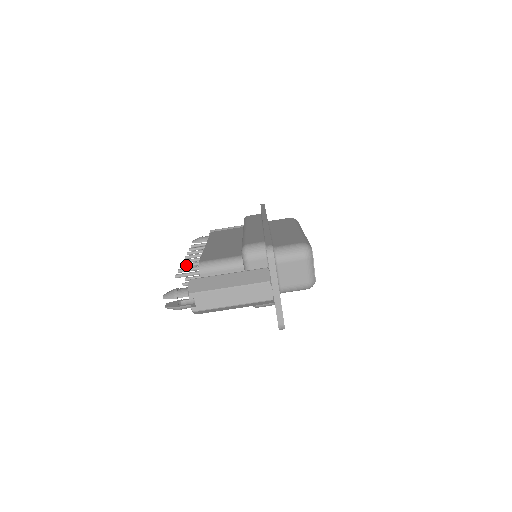
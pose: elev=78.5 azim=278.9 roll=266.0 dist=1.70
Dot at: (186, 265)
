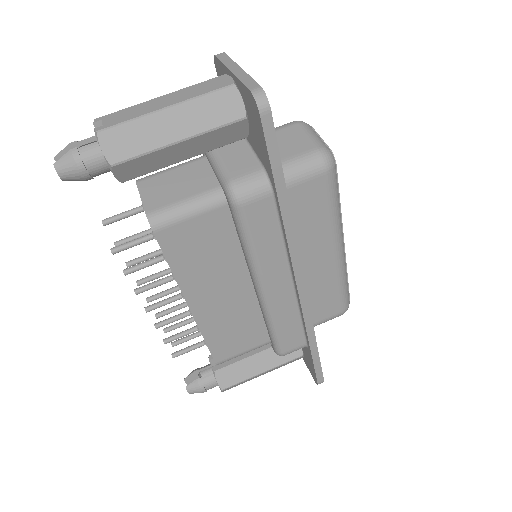
Dot at: (135, 259)
